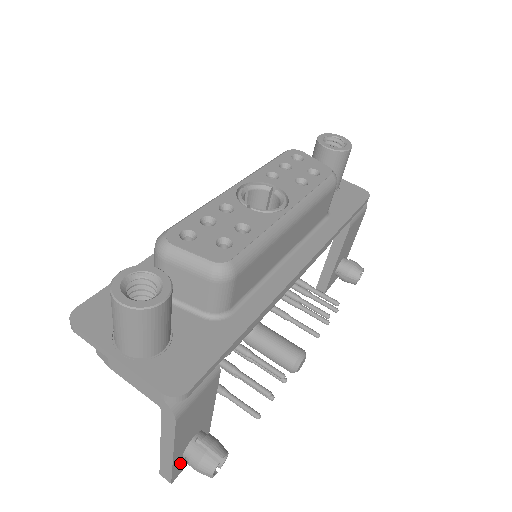
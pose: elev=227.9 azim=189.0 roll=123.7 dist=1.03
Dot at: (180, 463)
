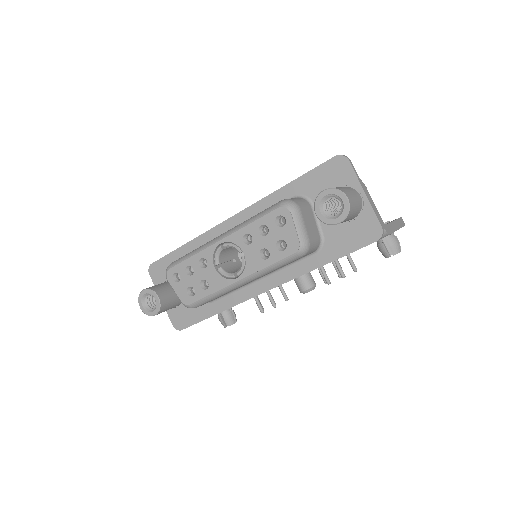
Dot at: occluded
